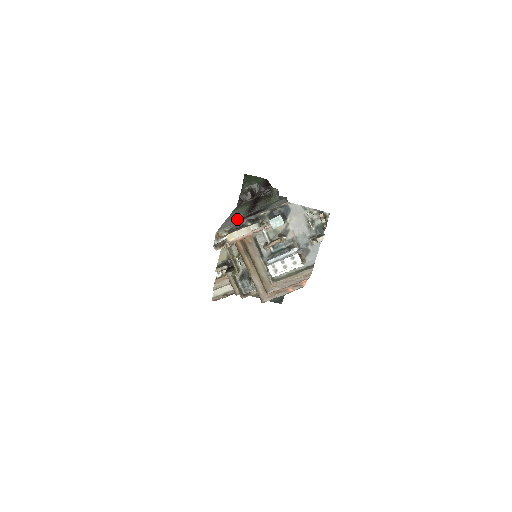
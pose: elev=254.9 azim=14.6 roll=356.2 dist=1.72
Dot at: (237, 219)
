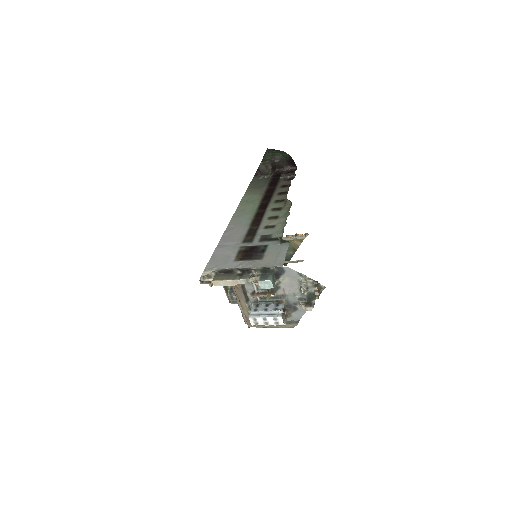
Dot at: (232, 250)
